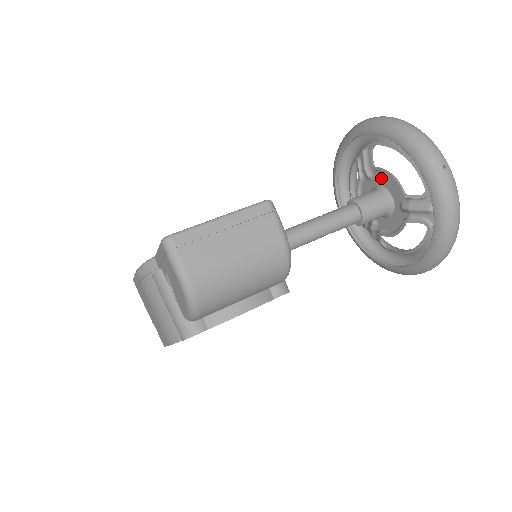
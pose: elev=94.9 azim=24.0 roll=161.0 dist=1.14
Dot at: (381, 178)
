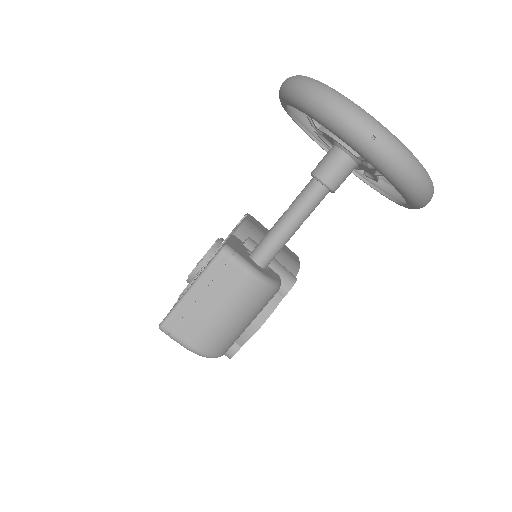
Dot at: occluded
